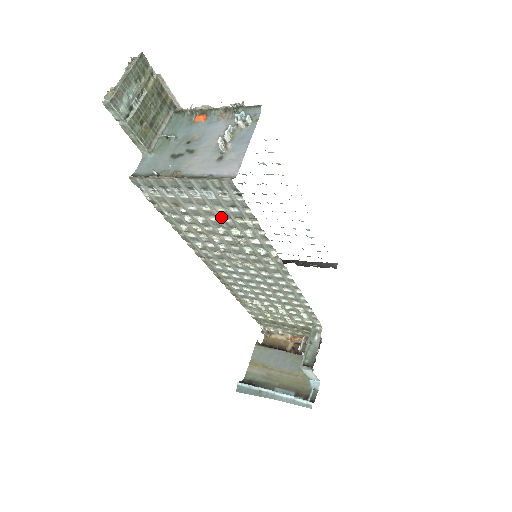
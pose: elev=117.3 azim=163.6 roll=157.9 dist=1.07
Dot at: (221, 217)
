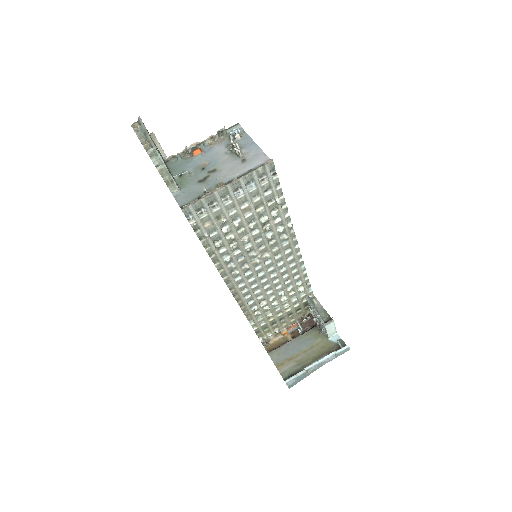
Dot at: (255, 209)
